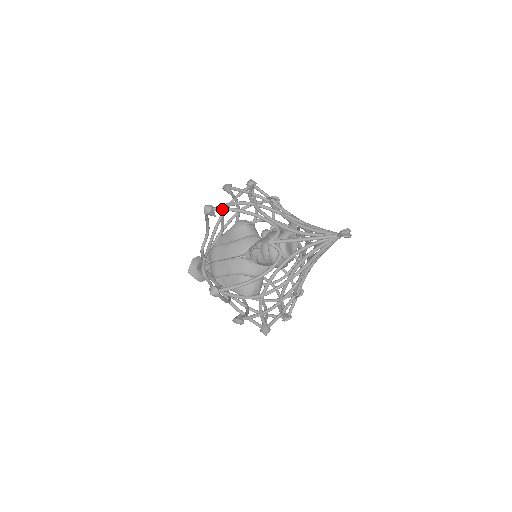
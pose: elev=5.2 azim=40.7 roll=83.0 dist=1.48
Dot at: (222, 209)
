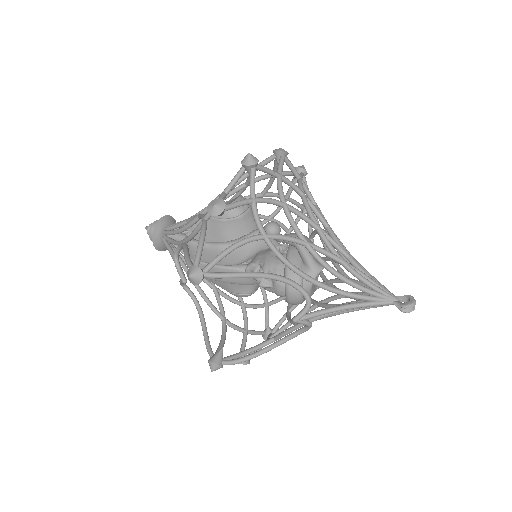
Dot at: (220, 278)
